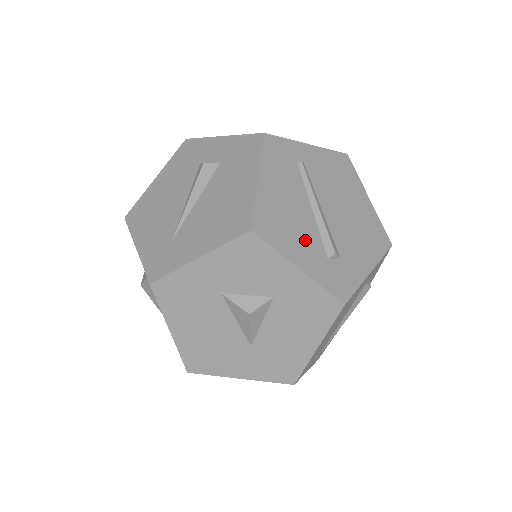
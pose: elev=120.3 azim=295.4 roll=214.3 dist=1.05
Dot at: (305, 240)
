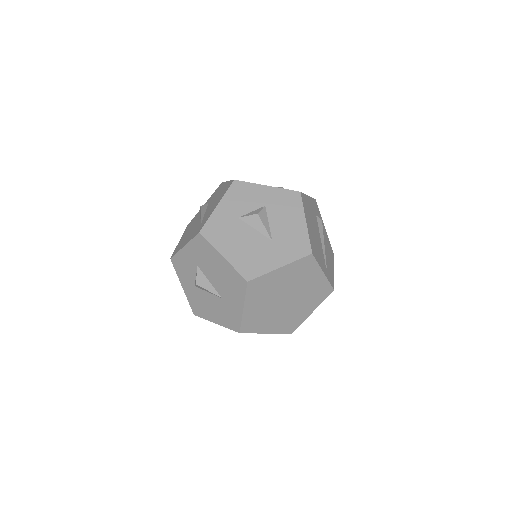
Dot at: occluded
